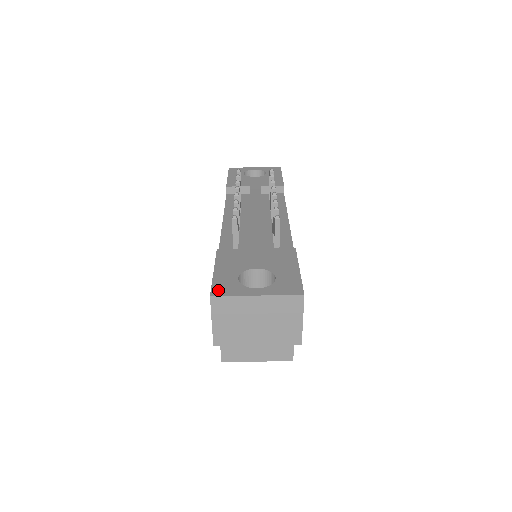
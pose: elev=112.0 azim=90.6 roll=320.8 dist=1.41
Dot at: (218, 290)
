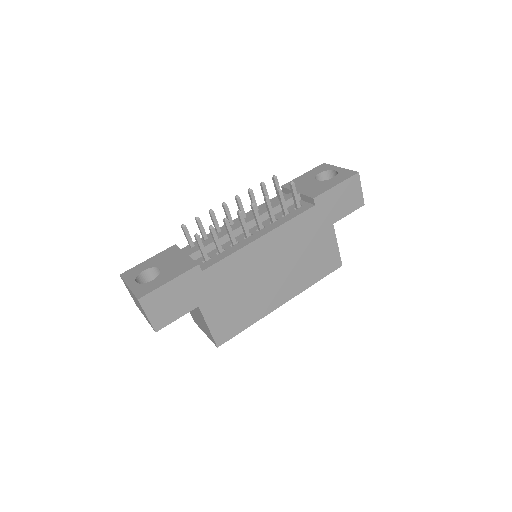
Dot at: (126, 273)
